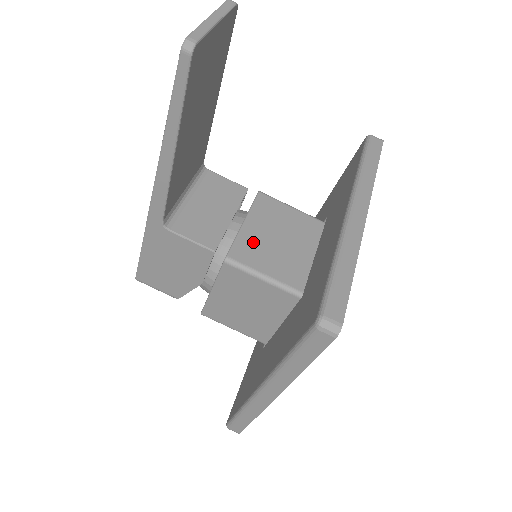
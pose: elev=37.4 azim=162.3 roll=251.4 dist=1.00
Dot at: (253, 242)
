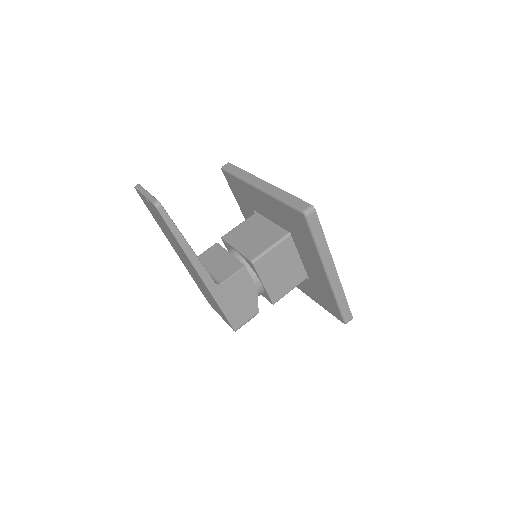
Dot at: (249, 247)
